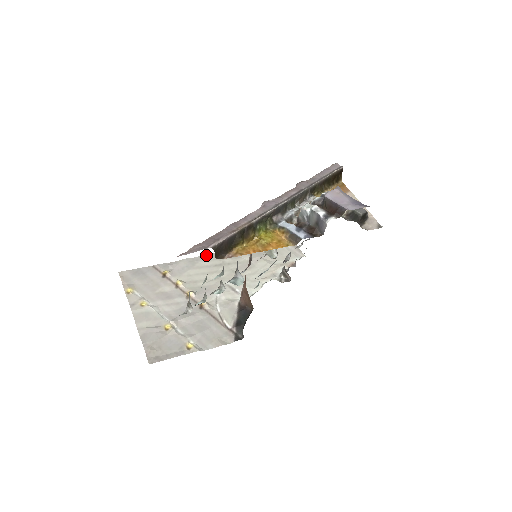
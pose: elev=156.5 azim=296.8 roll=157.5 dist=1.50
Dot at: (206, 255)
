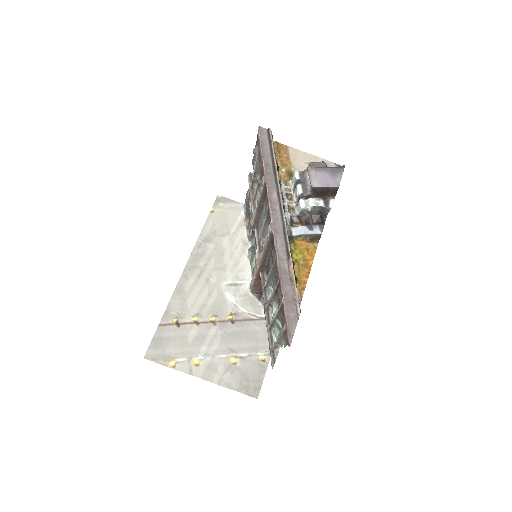
Dot at: occluded
